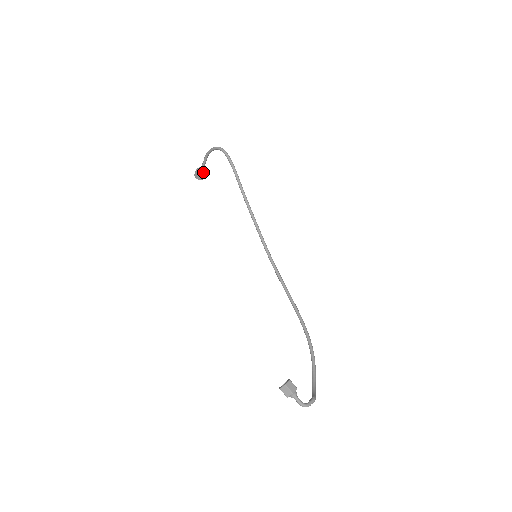
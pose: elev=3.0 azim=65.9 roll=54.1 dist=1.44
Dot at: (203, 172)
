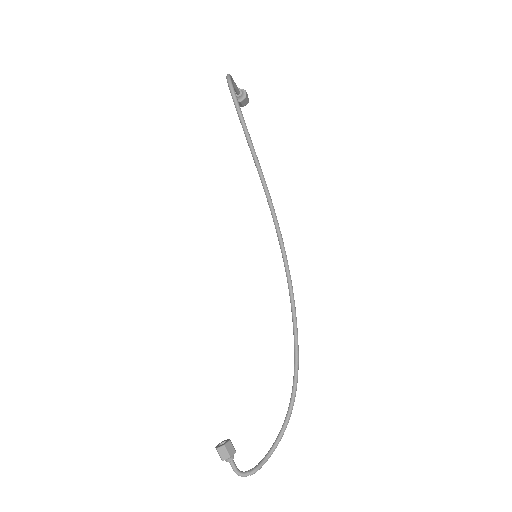
Dot at: (240, 98)
